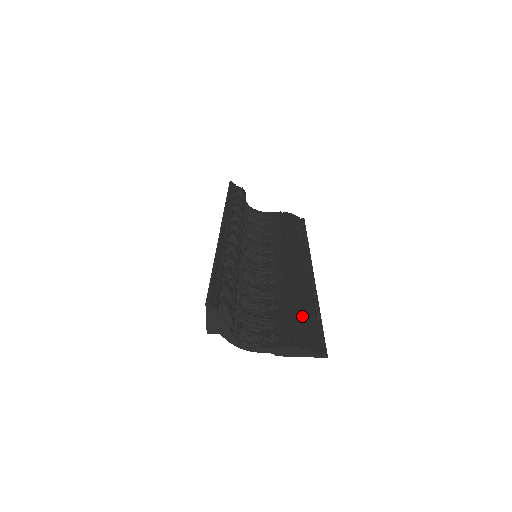
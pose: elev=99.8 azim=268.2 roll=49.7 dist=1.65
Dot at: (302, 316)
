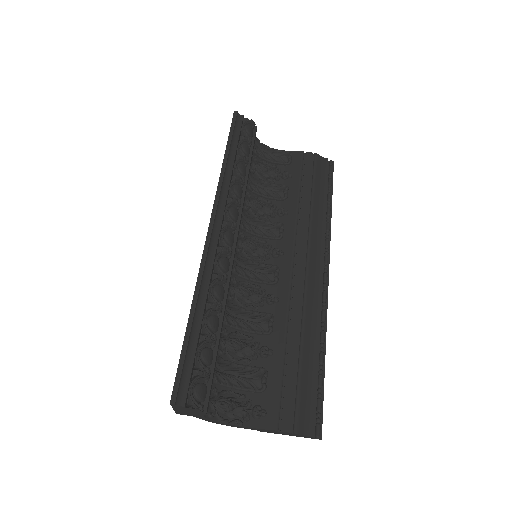
Dot at: (300, 373)
